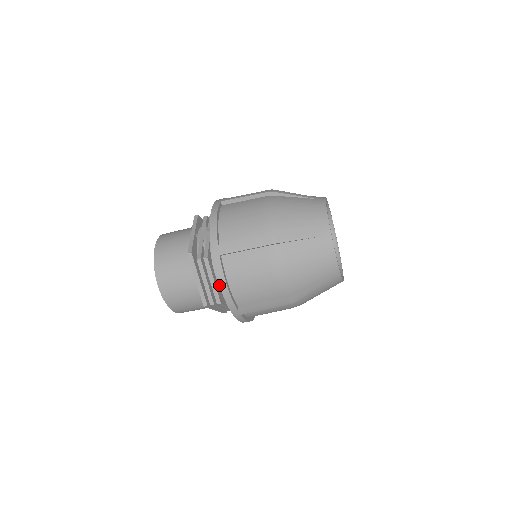
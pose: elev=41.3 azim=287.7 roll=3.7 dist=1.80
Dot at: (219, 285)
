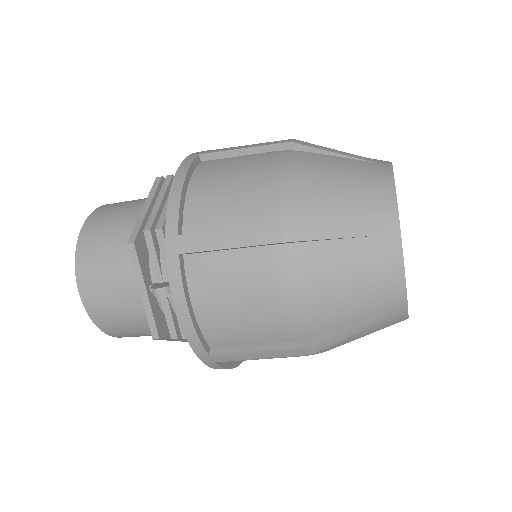
Dot at: occluded
